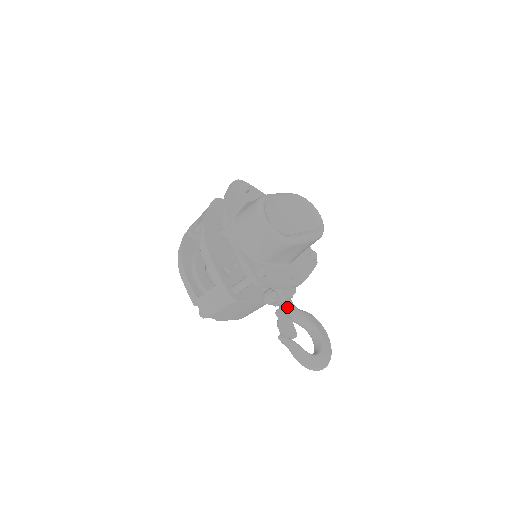
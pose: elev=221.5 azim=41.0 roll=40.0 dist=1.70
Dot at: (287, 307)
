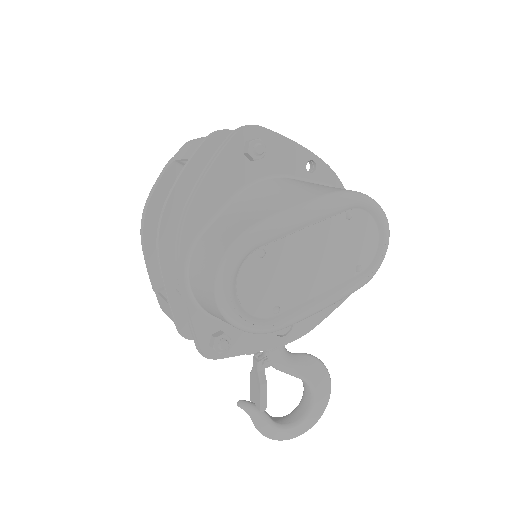
Dot at: (268, 363)
